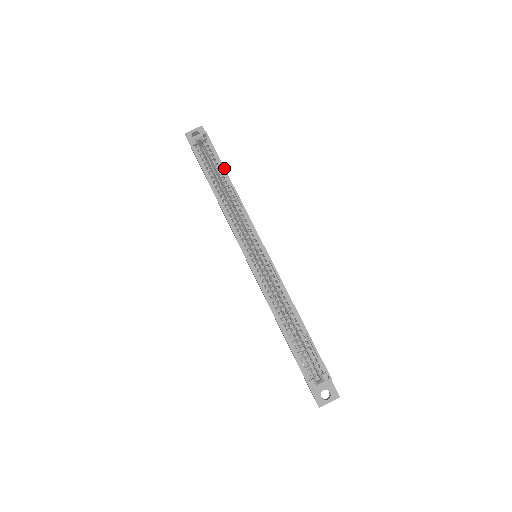
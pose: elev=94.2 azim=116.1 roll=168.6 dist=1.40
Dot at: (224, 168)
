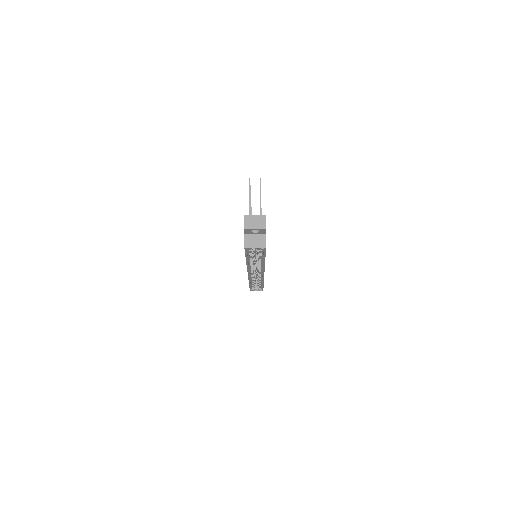
Dot at: occluded
